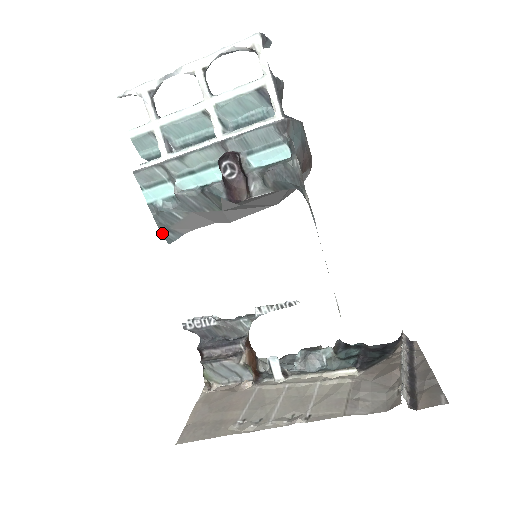
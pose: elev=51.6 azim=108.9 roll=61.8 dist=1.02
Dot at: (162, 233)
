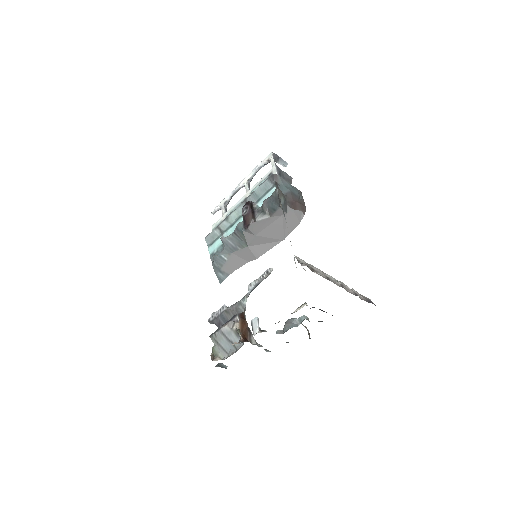
Dot at: (216, 274)
